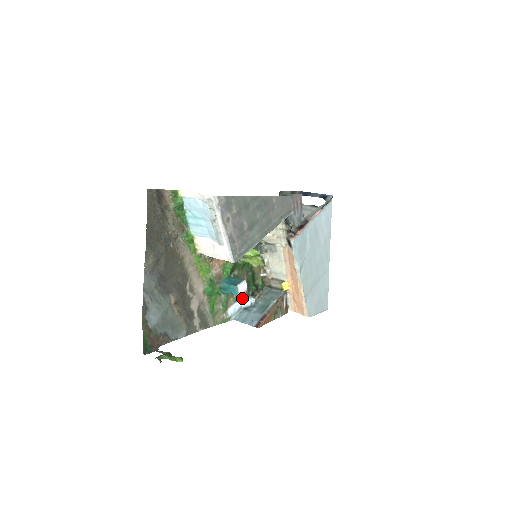
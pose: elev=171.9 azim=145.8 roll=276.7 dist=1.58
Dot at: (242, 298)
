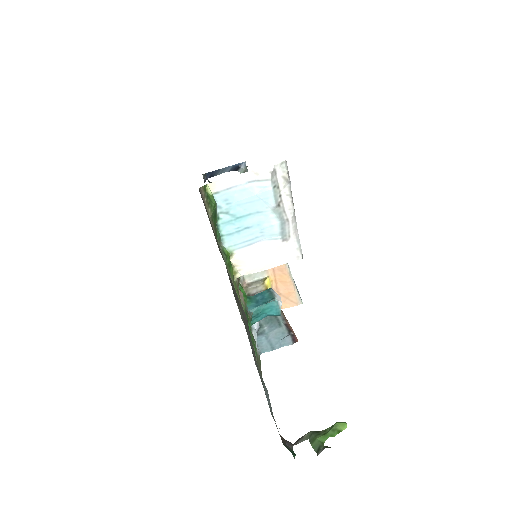
Dot at: occluded
